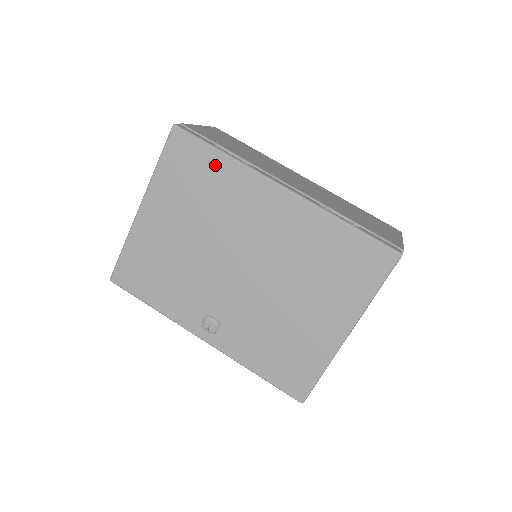
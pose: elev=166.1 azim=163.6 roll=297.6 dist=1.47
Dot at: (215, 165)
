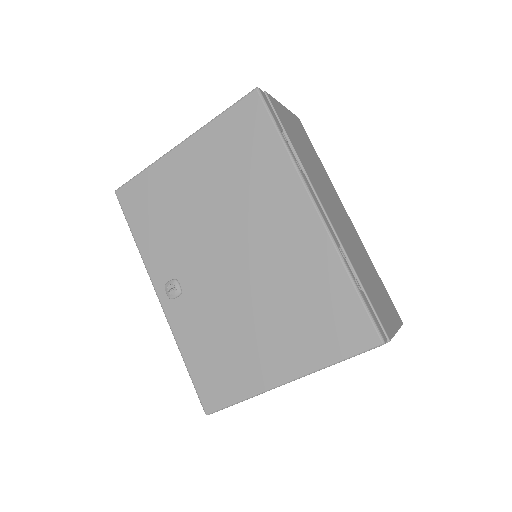
Dot at: (269, 148)
